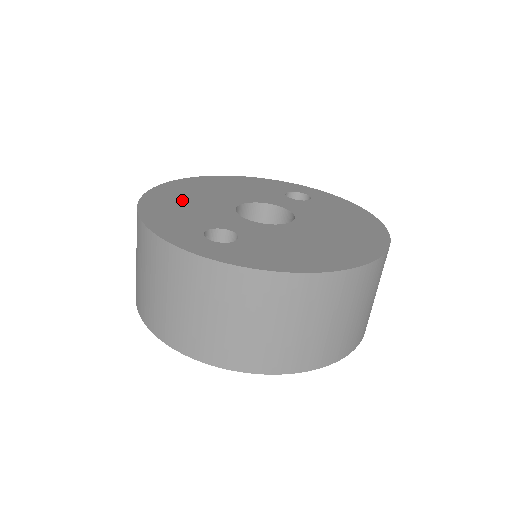
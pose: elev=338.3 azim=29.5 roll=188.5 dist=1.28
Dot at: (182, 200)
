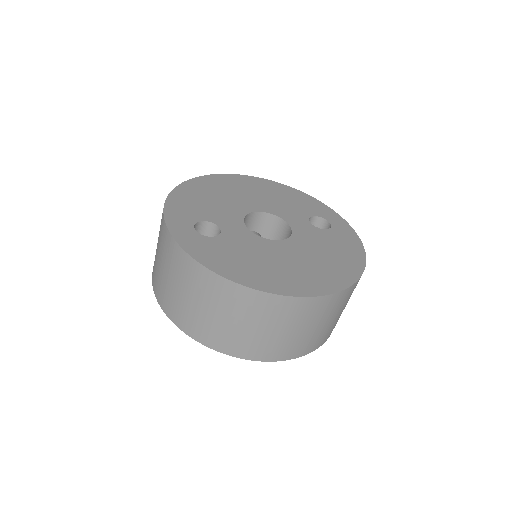
Dot at: (216, 192)
